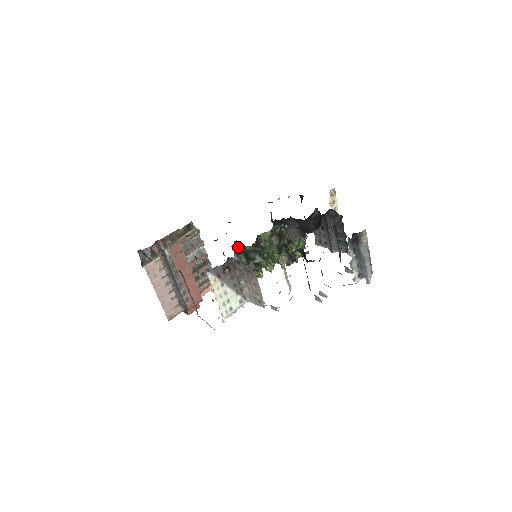
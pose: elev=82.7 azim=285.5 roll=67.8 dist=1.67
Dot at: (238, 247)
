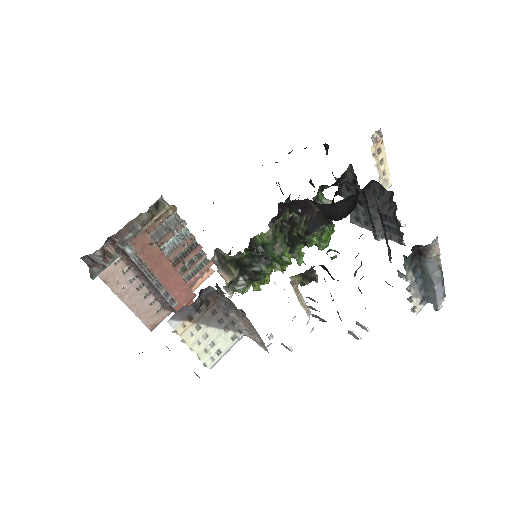
Dot at: (222, 256)
